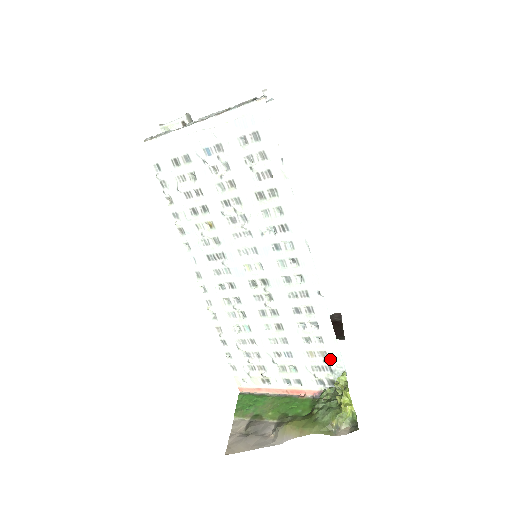
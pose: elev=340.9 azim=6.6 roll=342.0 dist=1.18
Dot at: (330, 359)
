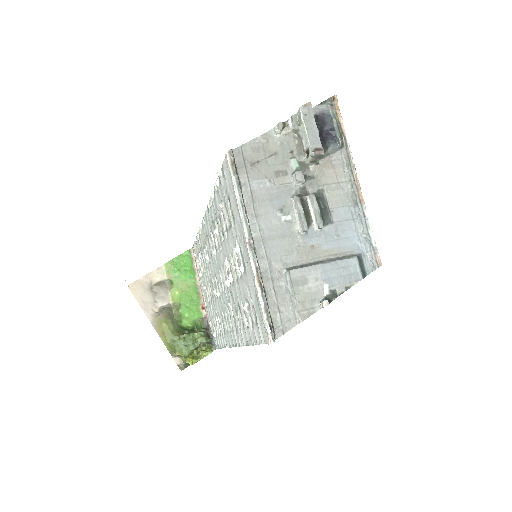
Dot at: (216, 338)
